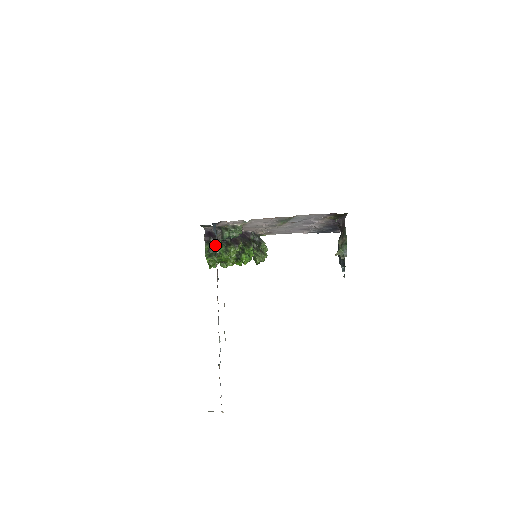
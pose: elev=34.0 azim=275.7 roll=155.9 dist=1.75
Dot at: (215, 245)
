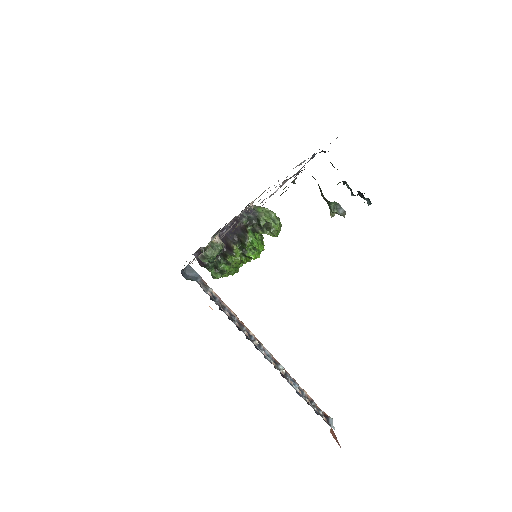
Dot at: (215, 263)
